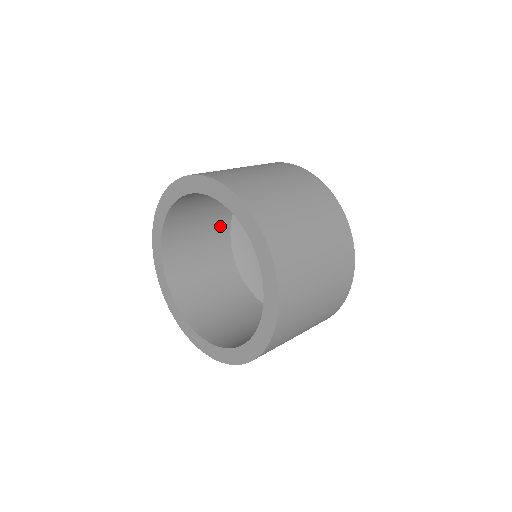
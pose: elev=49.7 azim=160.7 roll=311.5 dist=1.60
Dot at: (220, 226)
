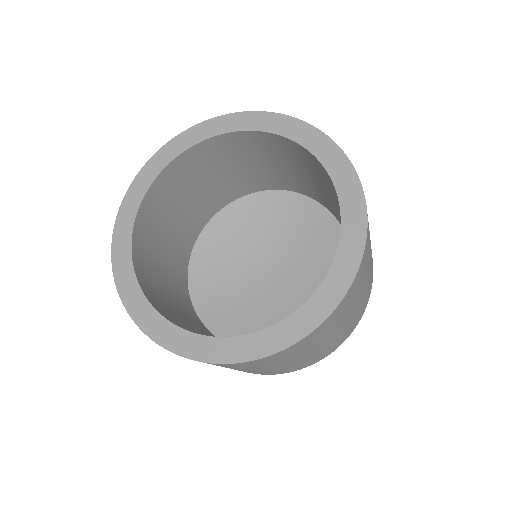
Dot at: (227, 193)
